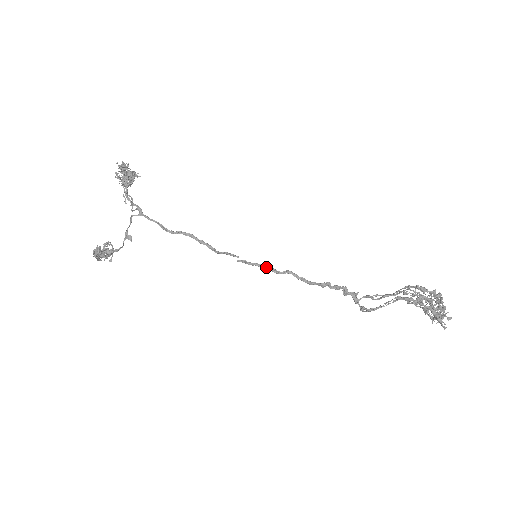
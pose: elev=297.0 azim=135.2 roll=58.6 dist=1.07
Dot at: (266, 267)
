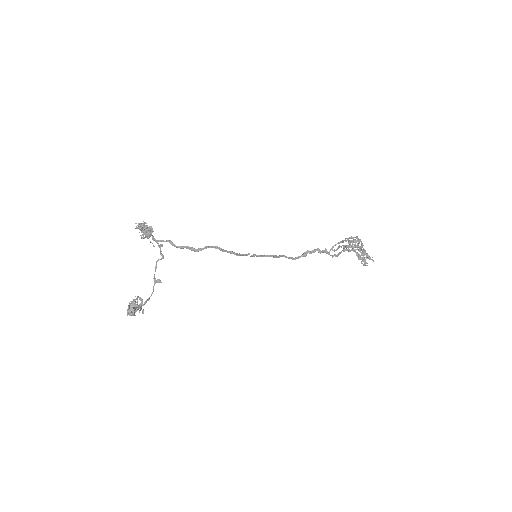
Dot at: (268, 255)
